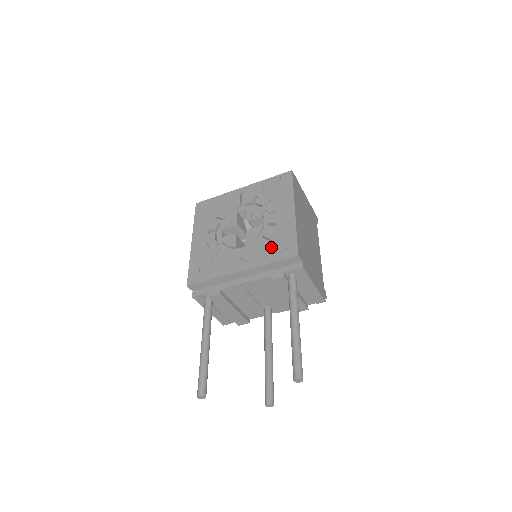
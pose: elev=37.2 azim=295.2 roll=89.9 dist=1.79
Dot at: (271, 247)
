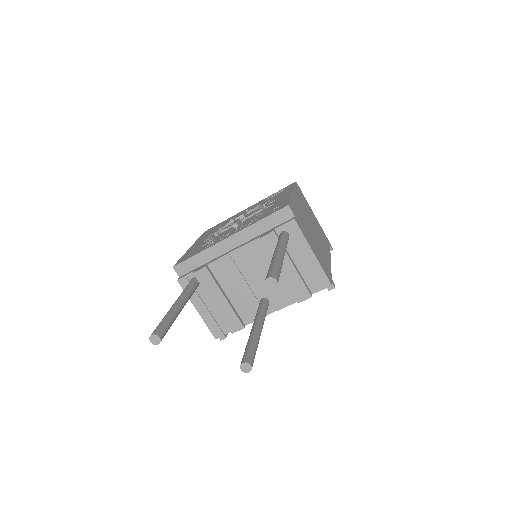
Dot at: (263, 214)
